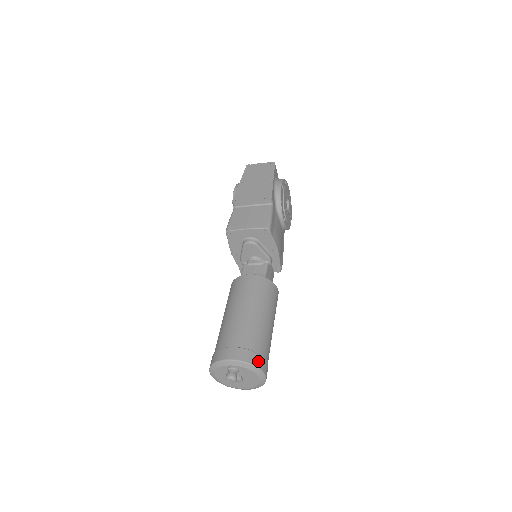
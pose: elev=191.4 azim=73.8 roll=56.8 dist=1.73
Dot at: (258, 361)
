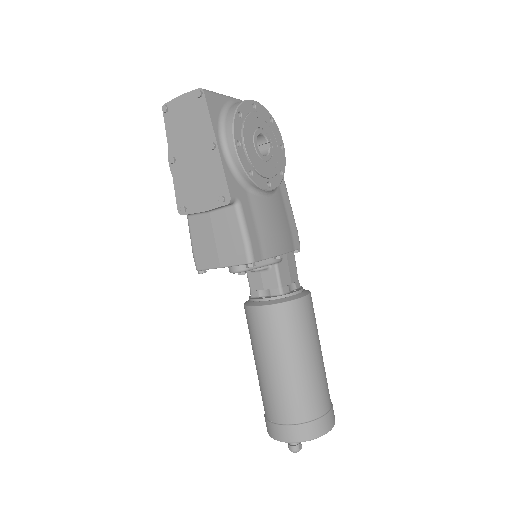
Dot at: (317, 429)
